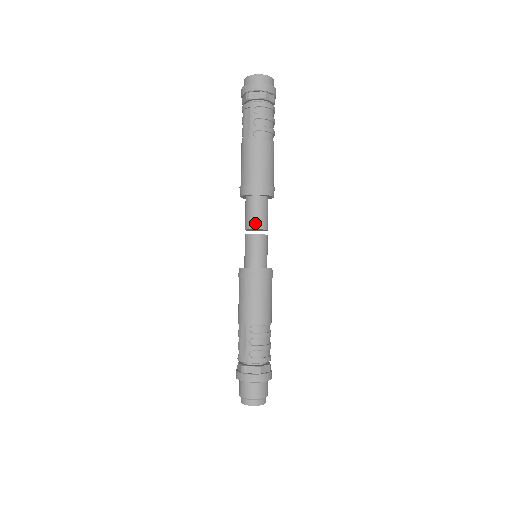
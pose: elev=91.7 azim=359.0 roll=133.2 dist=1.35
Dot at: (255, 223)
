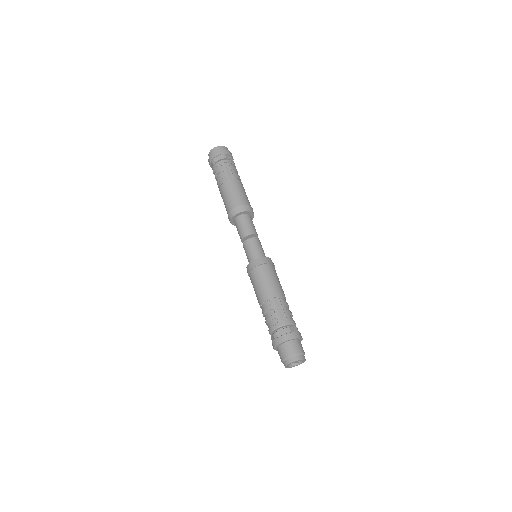
Dot at: (255, 231)
